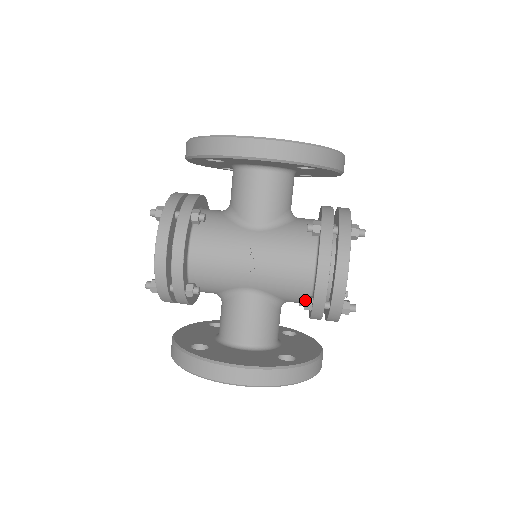
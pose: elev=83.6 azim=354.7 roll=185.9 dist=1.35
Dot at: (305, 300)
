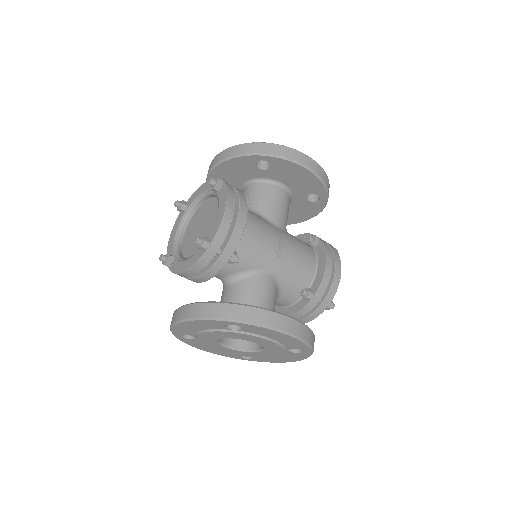
Dot at: (309, 289)
